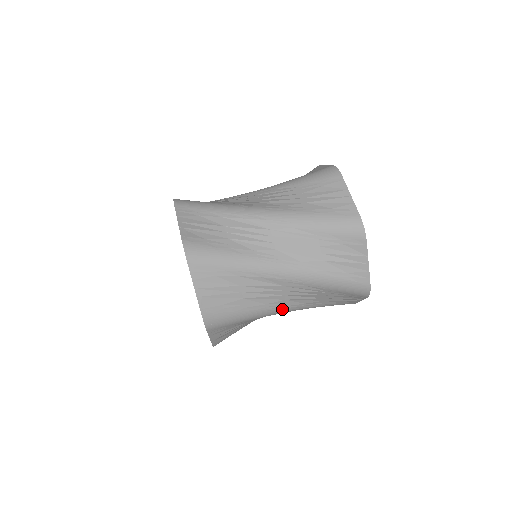
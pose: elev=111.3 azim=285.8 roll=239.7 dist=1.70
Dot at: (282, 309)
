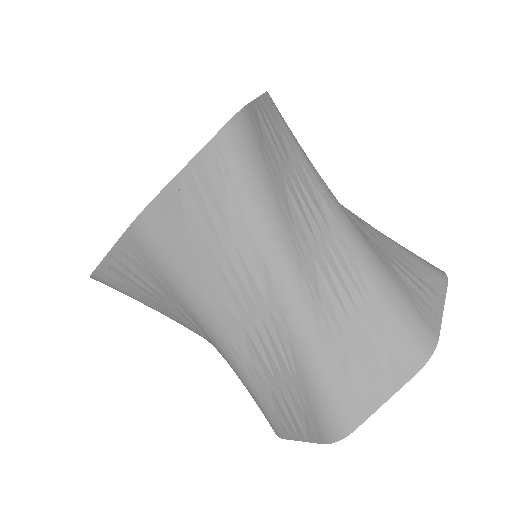
Dot at: occluded
